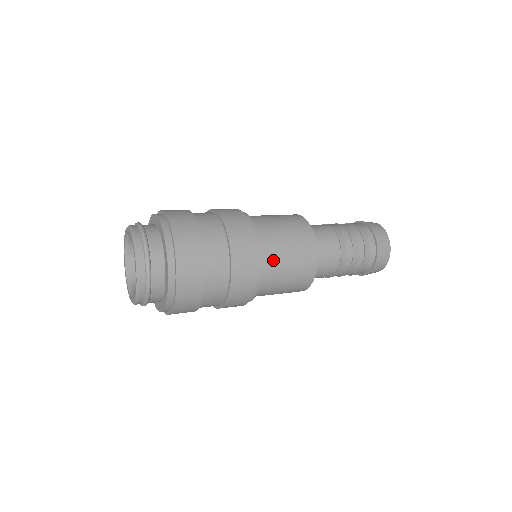
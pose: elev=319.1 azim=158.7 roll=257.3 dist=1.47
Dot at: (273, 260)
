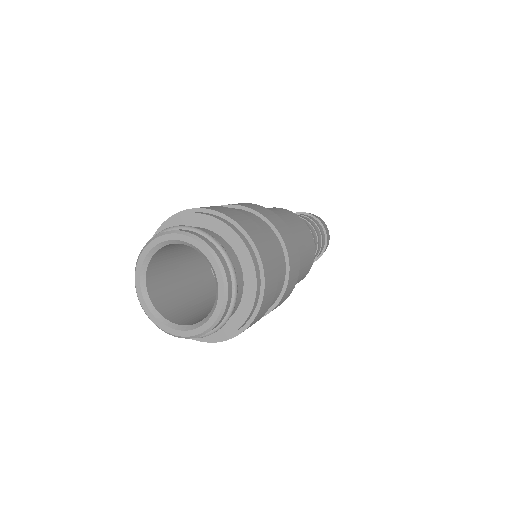
Dot at: occluded
